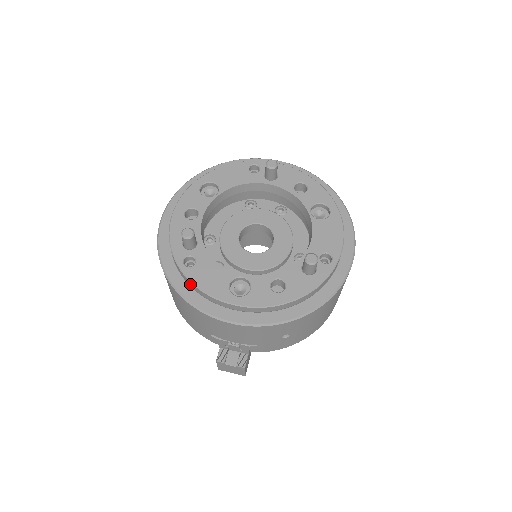
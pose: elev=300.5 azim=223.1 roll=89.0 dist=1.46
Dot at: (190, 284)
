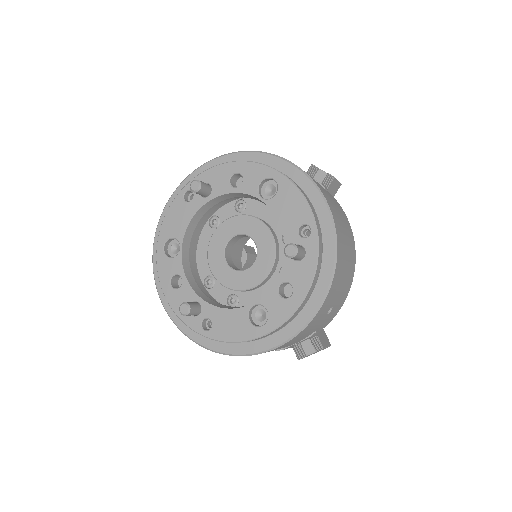
Dot at: occluded
